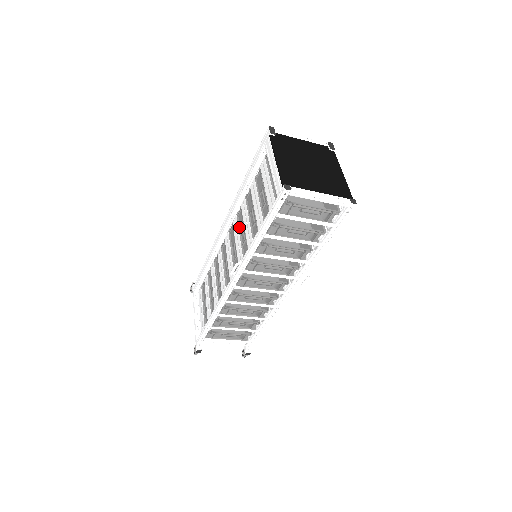
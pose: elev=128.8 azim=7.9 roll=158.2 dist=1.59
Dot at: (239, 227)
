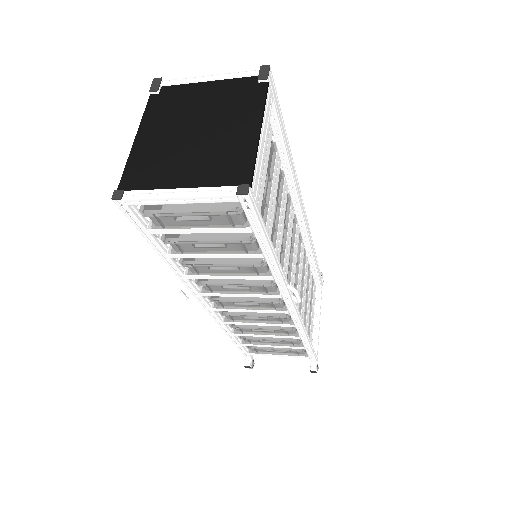
Dot at: occluded
